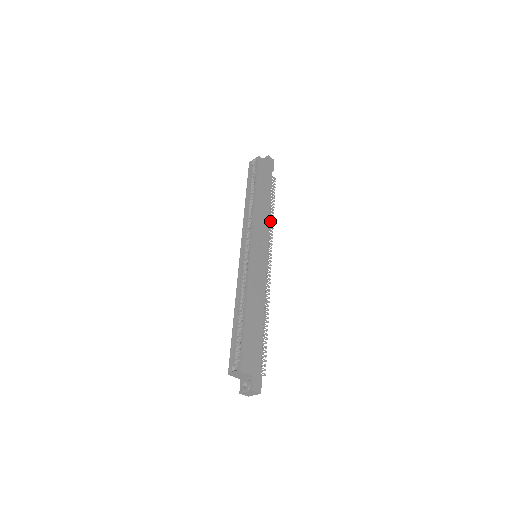
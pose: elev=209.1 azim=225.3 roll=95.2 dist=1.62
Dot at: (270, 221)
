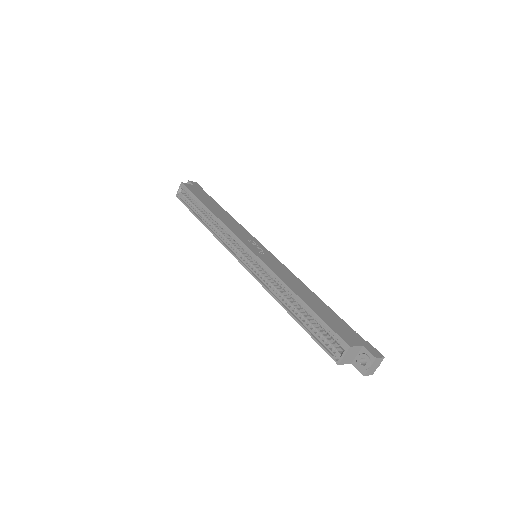
Dot at: occluded
